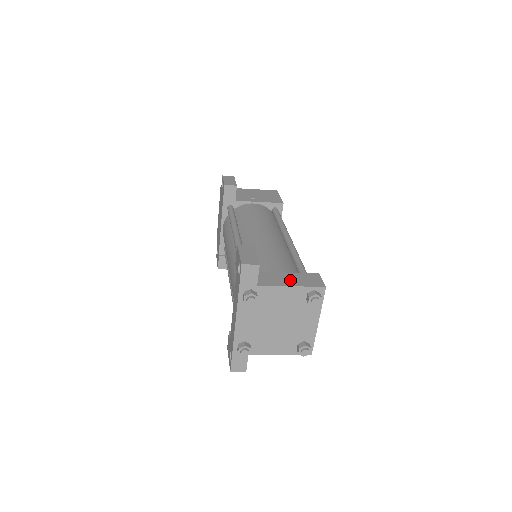
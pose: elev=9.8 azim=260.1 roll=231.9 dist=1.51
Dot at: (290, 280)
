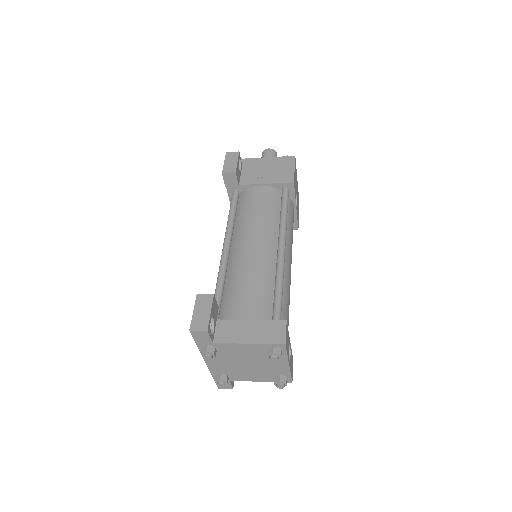
Dot at: (250, 333)
